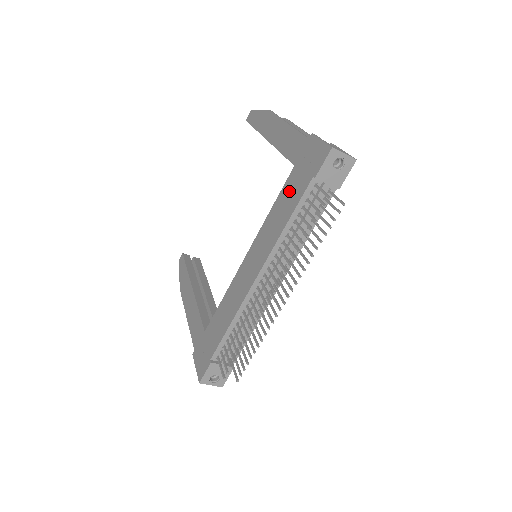
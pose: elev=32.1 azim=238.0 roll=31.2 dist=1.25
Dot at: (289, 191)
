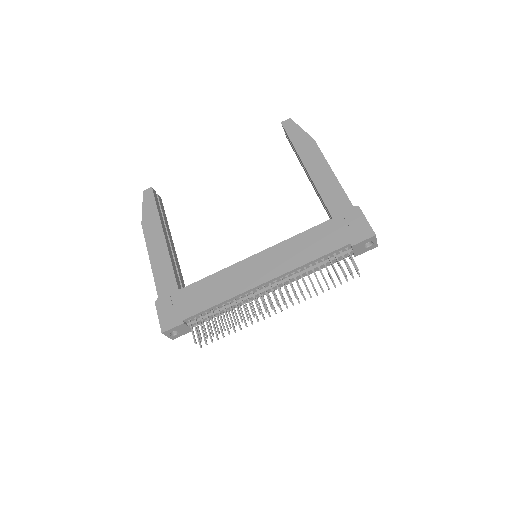
Dot at: (321, 236)
